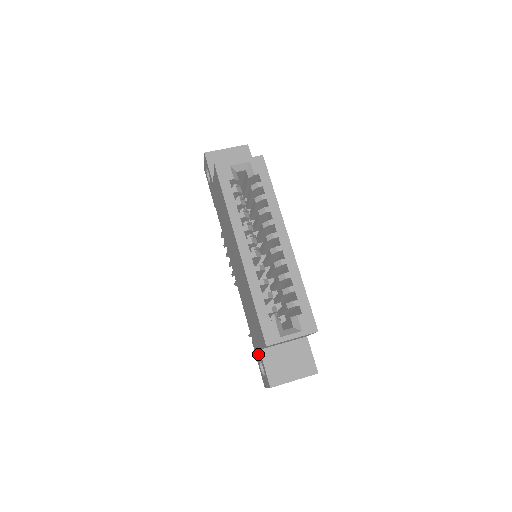
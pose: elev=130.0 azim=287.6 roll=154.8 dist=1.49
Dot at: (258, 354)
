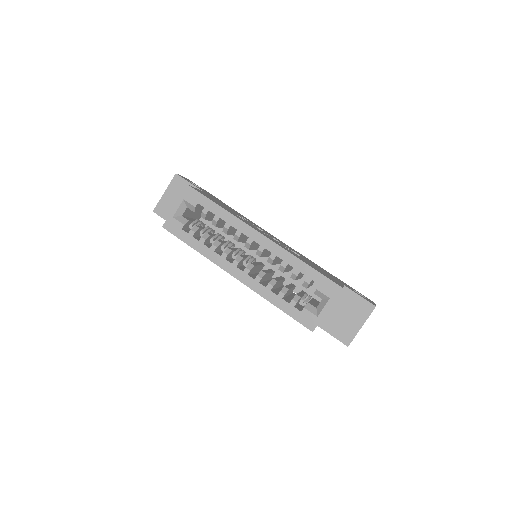
Dot at: occluded
